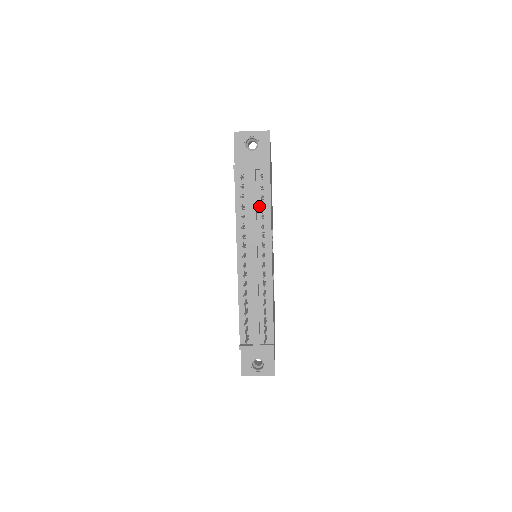
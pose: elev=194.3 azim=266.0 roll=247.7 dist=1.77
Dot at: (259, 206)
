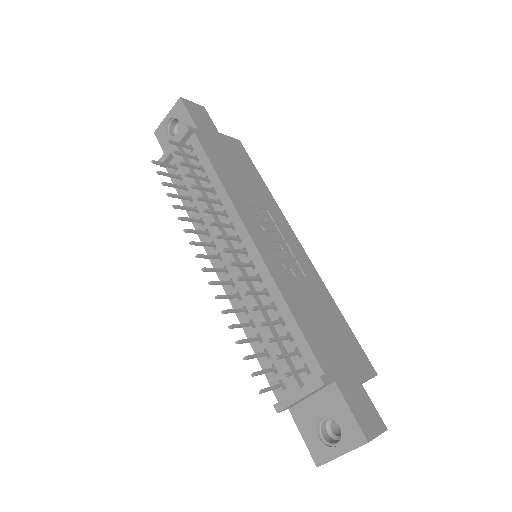
Dot at: (204, 183)
